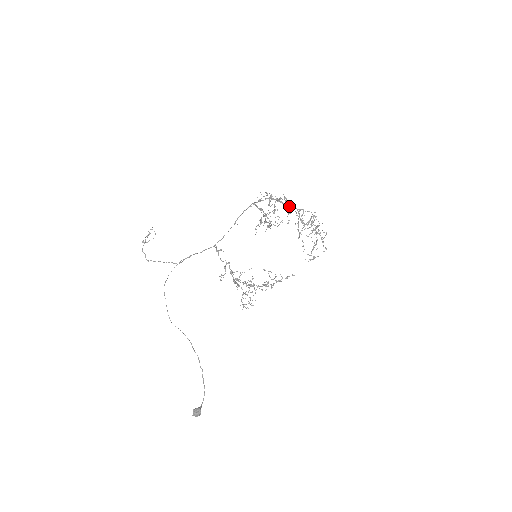
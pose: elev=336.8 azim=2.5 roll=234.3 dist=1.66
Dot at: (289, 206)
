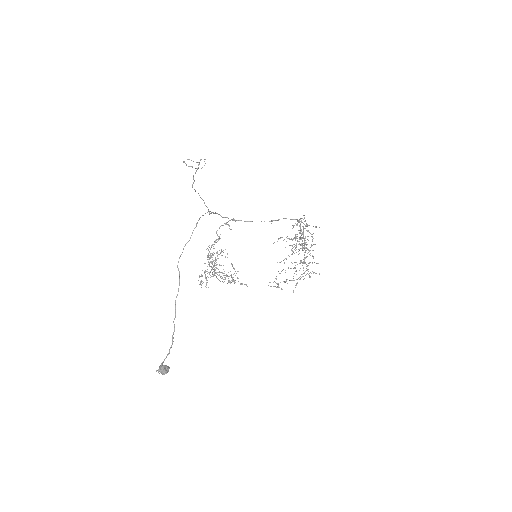
Dot at: (305, 240)
